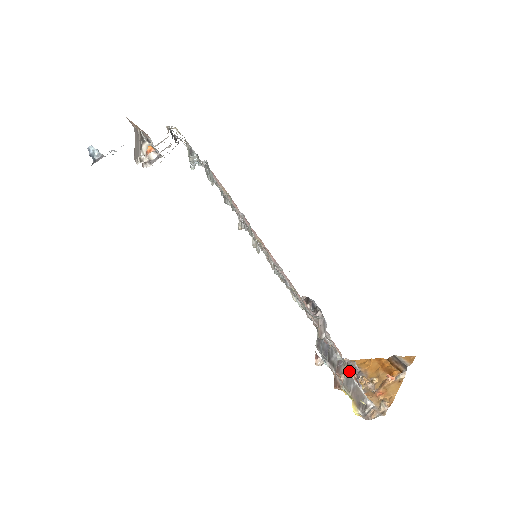
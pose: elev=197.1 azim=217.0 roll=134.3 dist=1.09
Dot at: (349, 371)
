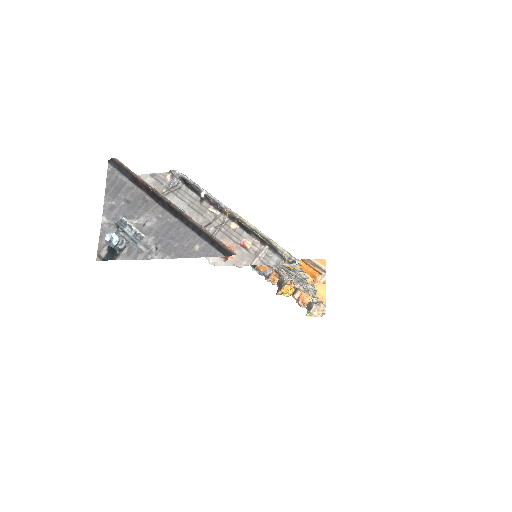
Dot at: occluded
